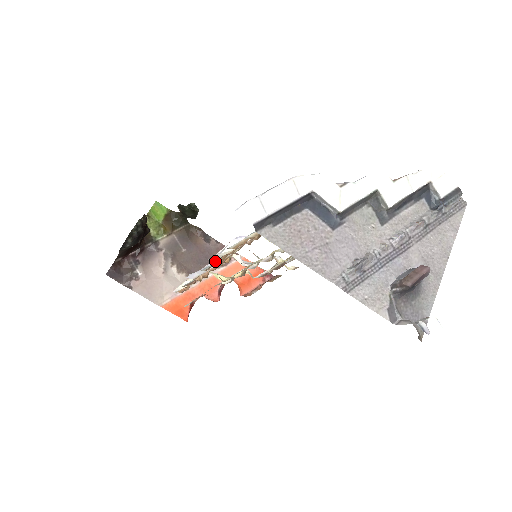
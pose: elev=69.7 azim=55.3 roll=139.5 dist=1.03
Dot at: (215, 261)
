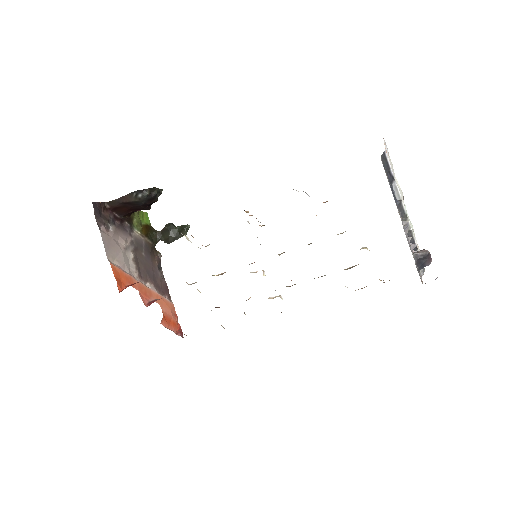
Dot at: occluded
